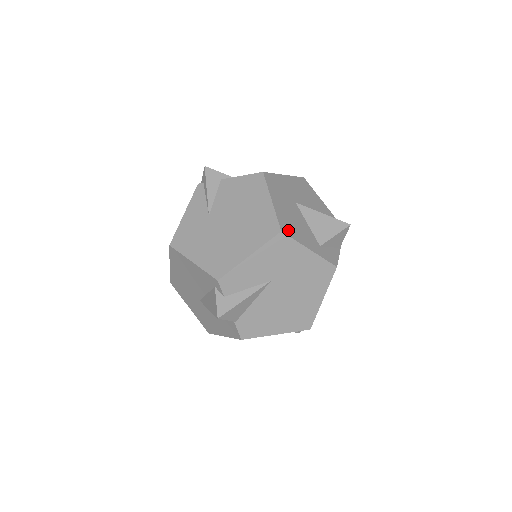
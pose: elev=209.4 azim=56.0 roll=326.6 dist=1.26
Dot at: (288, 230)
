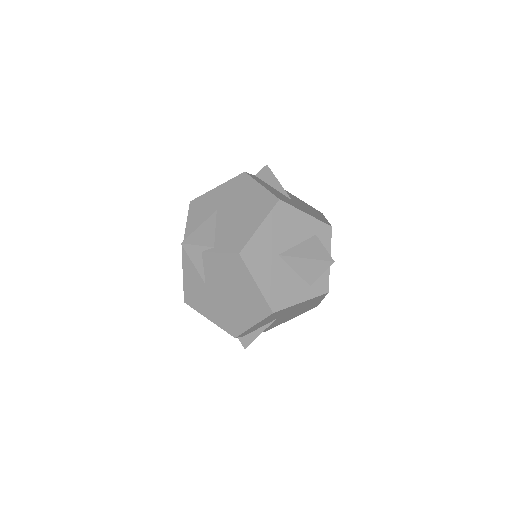
Dot at: (278, 304)
